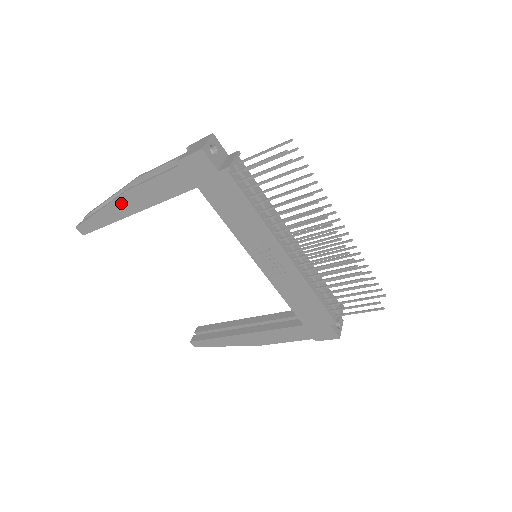
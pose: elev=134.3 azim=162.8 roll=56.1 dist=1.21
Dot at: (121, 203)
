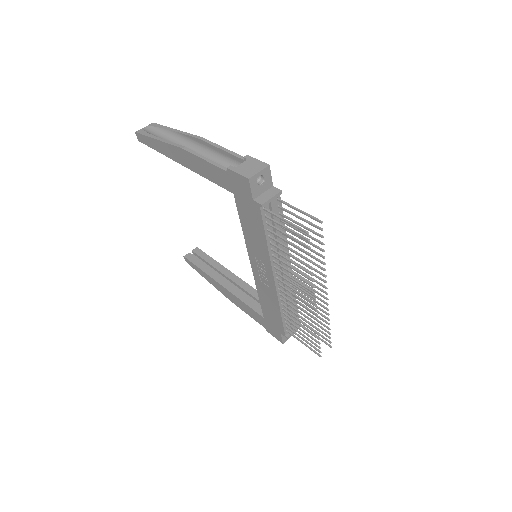
Dot at: (175, 151)
